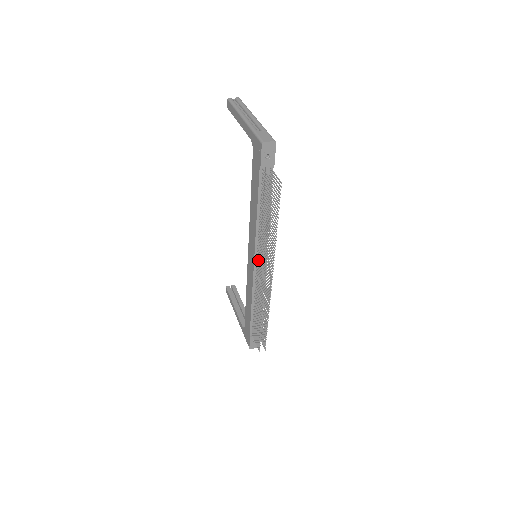
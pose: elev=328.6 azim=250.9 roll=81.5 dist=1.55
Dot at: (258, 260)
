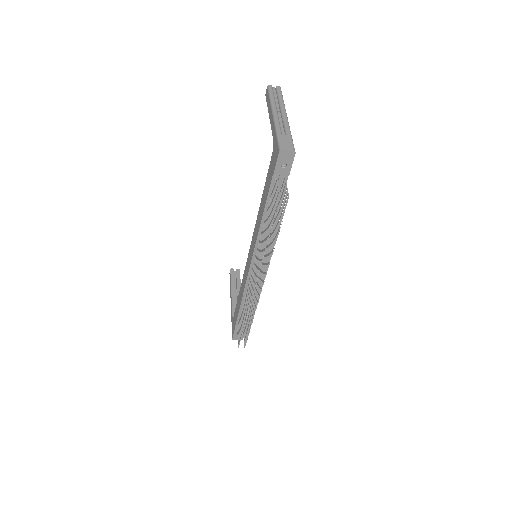
Dot at: (255, 262)
